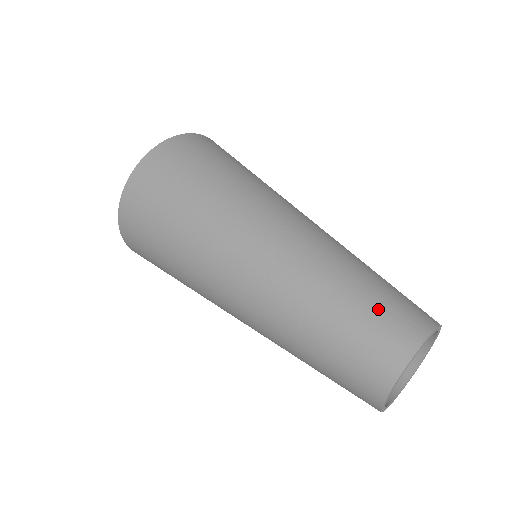
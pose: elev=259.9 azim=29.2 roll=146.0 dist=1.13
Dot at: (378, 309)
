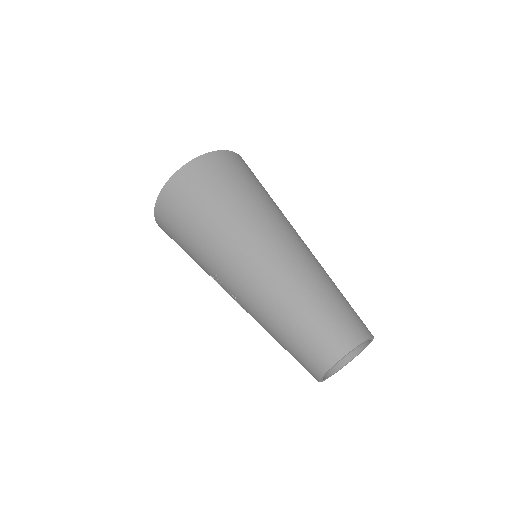
Dot at: (346, 311)
